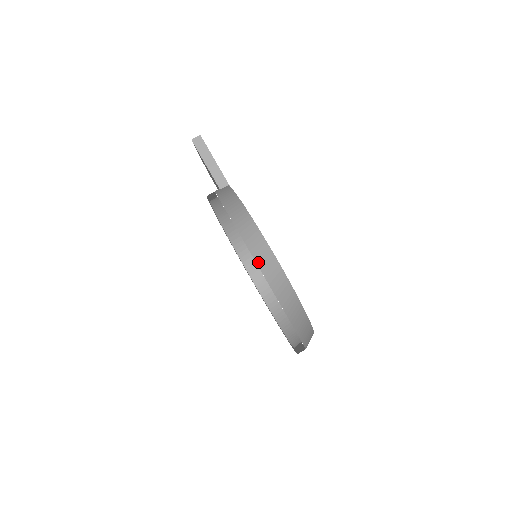
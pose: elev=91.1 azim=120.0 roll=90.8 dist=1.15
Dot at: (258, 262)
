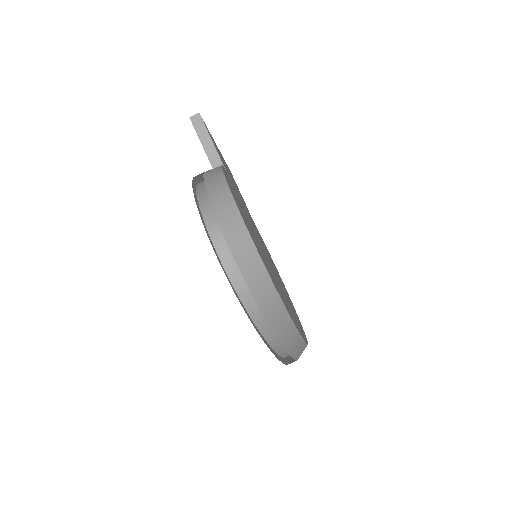
Dot at: (224, 230)
